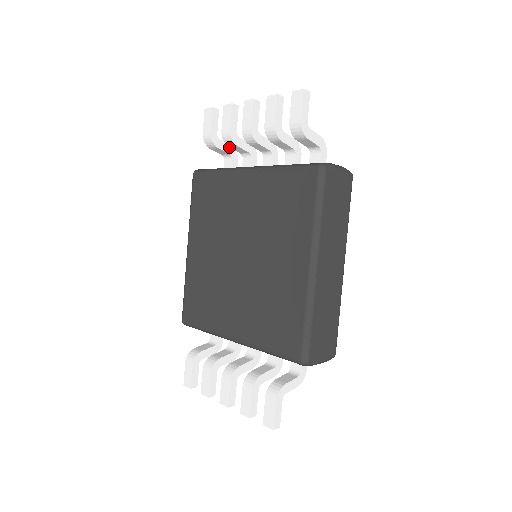
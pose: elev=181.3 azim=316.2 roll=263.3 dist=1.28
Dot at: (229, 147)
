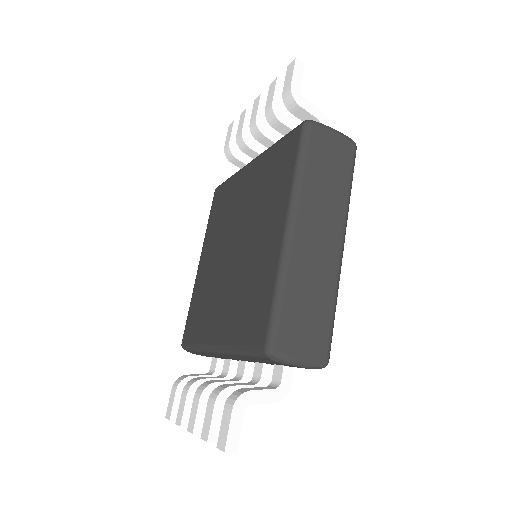
Dot at: occluded
